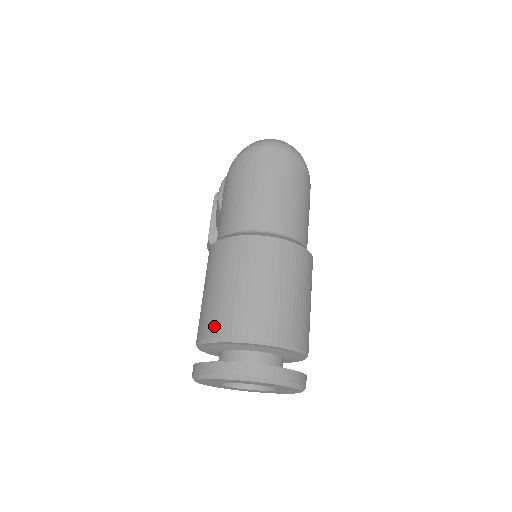
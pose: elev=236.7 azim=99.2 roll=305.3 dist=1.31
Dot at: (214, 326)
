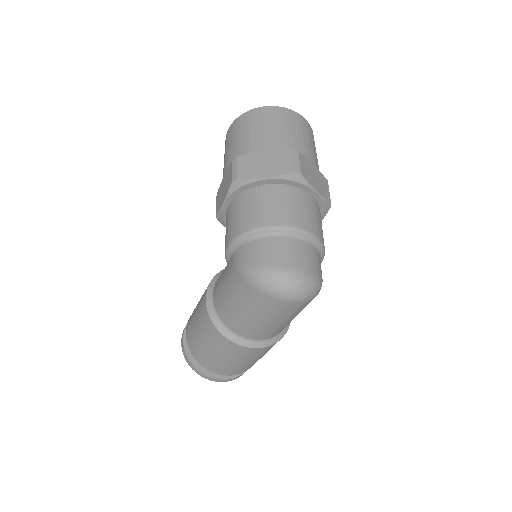
Dot at: (197, 356)
